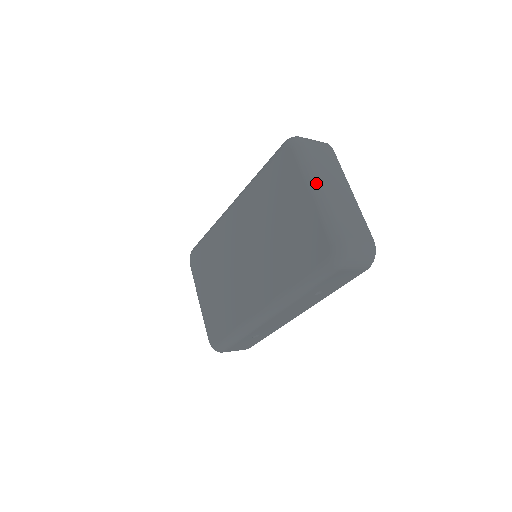
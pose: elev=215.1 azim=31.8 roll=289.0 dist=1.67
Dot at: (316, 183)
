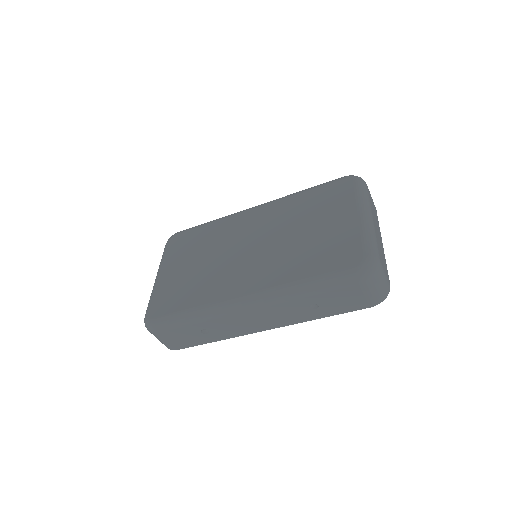
Dot at: (367, 210)
